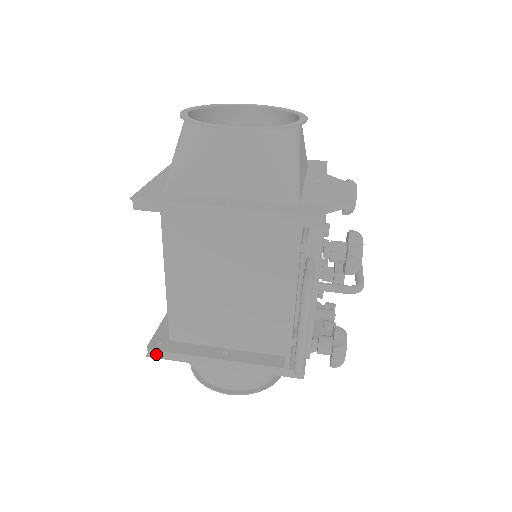
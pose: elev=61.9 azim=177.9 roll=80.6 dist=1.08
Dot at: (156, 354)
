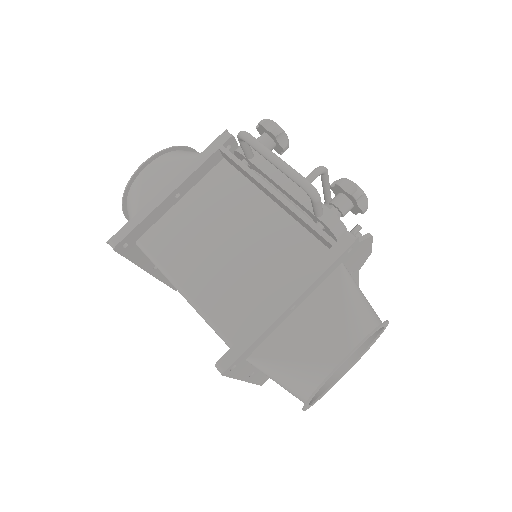
Dot at: (226, 361)
